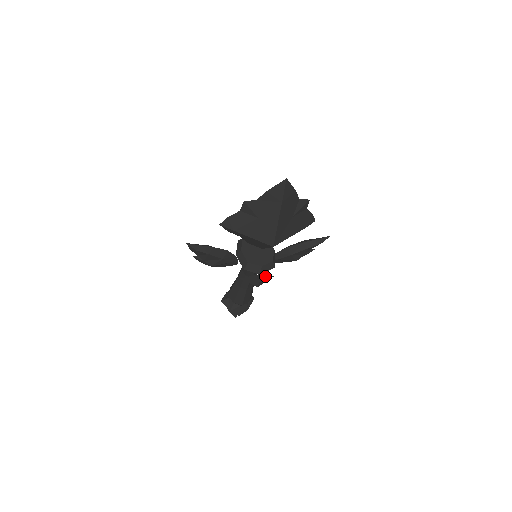
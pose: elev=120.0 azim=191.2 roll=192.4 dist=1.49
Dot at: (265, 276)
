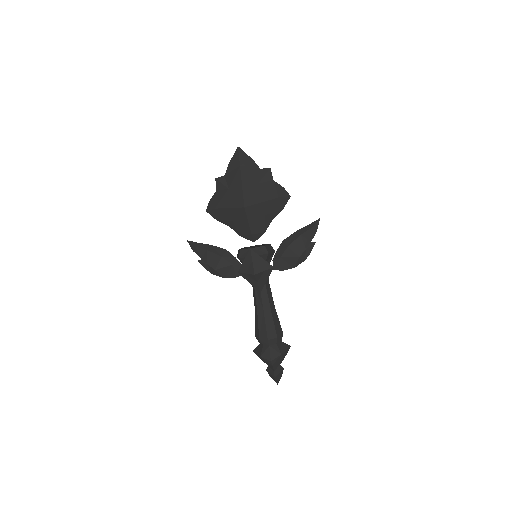
Dot at: (257, 258)
